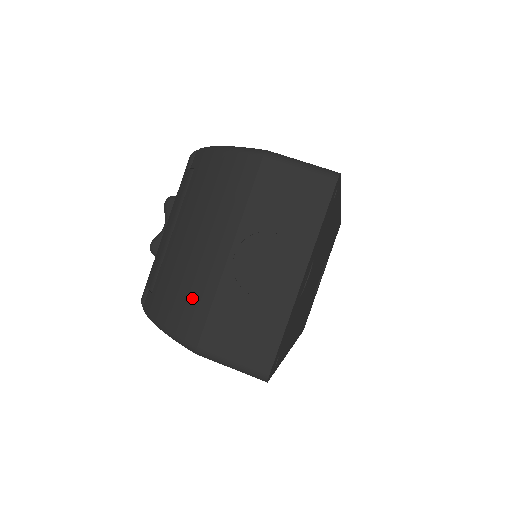
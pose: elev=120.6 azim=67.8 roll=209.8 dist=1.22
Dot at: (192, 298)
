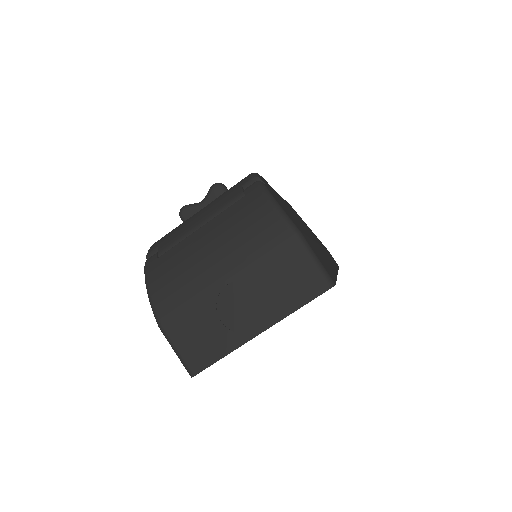
Dot at: (180, 290)
